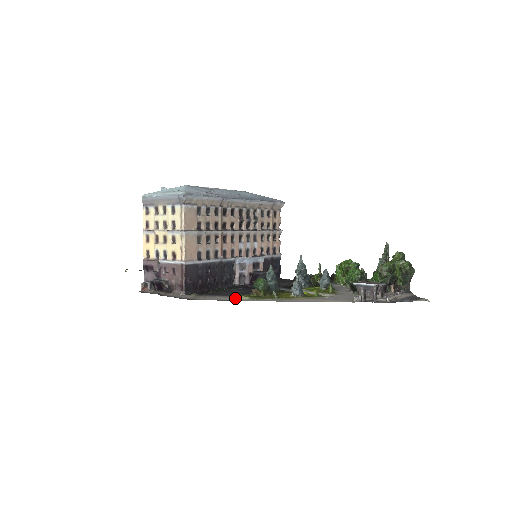
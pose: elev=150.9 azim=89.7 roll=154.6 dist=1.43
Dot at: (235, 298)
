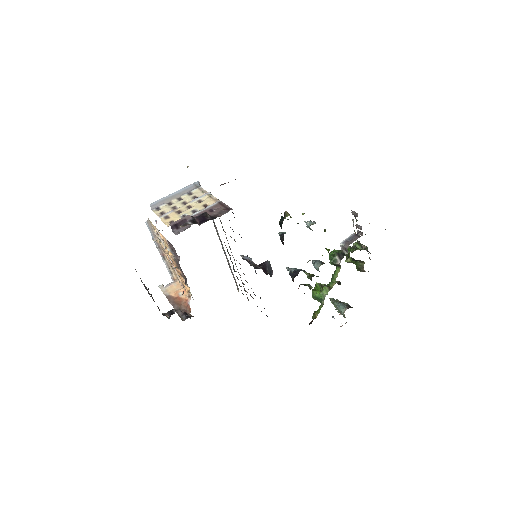
Dot at: occluded
